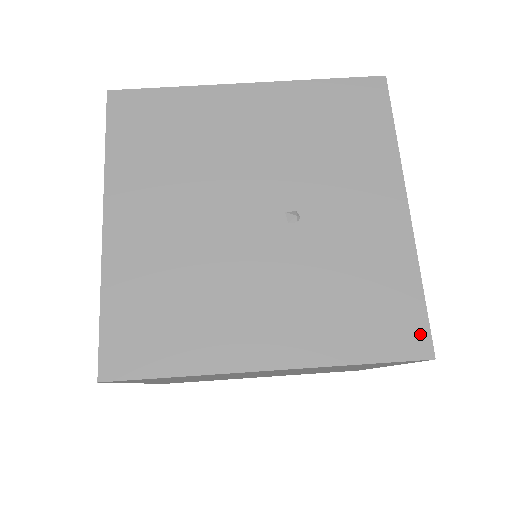
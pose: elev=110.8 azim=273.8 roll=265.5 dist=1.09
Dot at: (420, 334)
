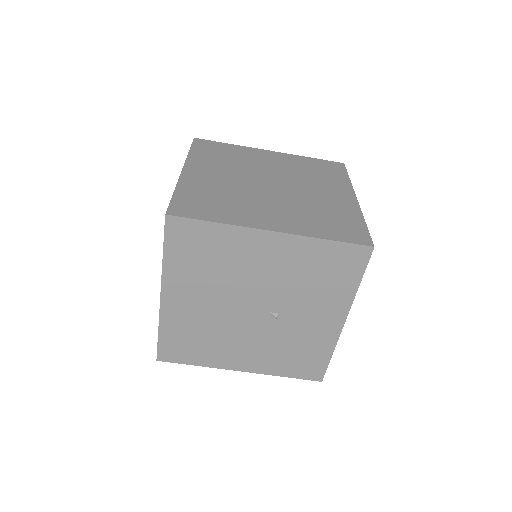
Dot at: (320, 373)
